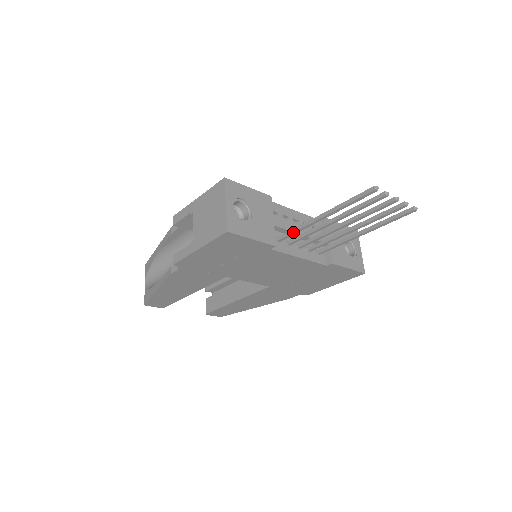
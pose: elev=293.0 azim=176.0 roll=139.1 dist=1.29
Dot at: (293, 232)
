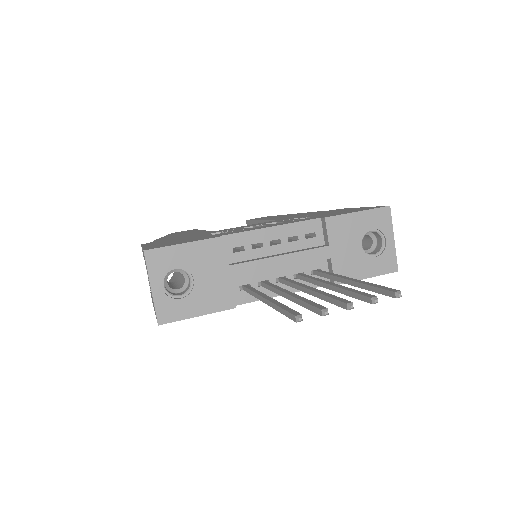
Dot at: (250, 294)
